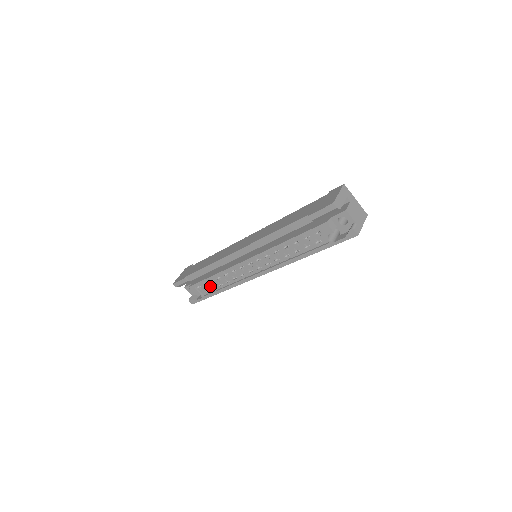
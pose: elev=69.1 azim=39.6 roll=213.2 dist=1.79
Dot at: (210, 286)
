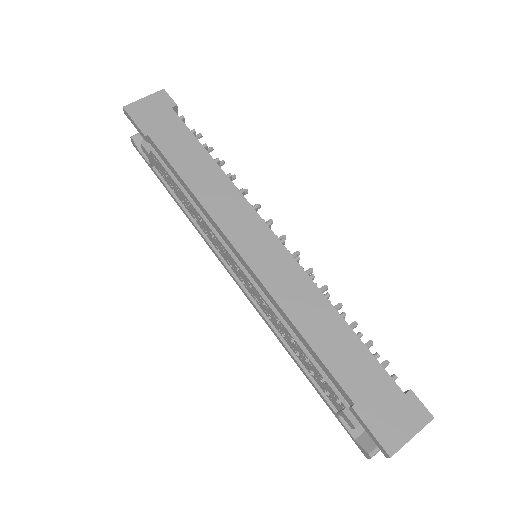
Dot at: (170, 182)
